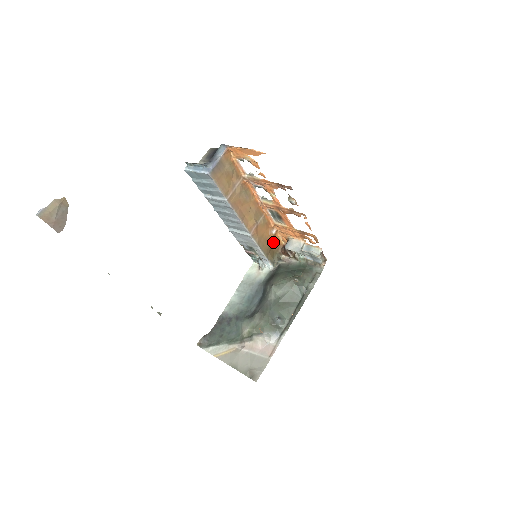
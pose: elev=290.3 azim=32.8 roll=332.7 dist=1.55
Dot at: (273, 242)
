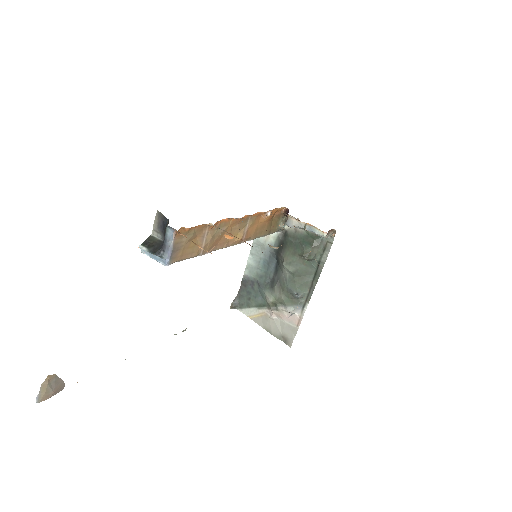
Dot at: (272, 216)
